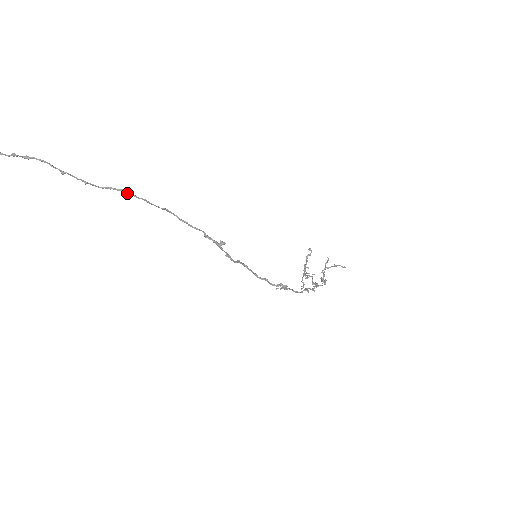
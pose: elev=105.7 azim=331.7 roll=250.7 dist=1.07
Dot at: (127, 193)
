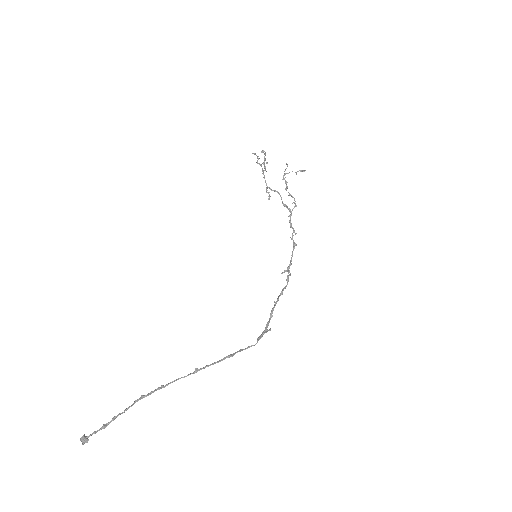
Dot at: (198, 369)
